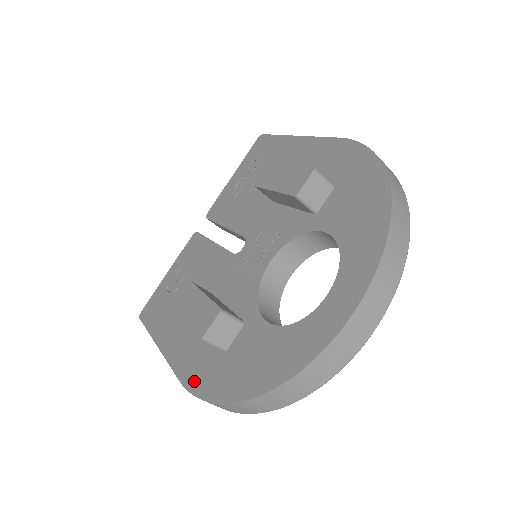
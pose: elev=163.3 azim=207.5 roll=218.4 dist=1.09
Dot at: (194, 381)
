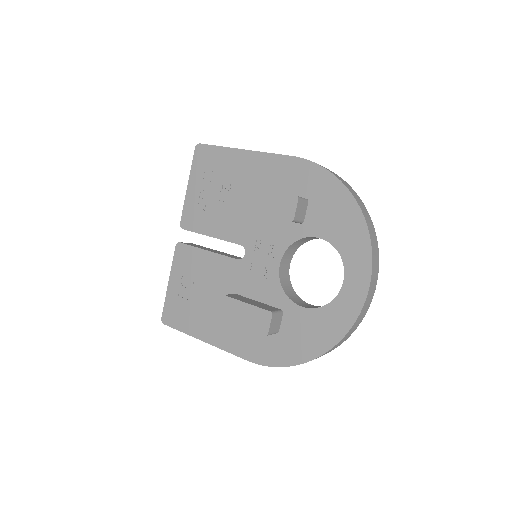
Dot at: (262, 358)
